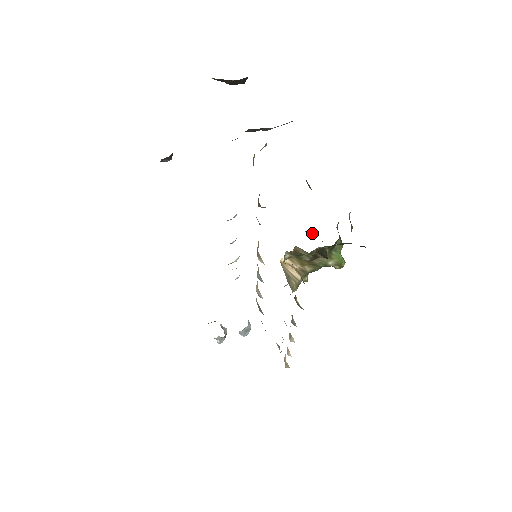
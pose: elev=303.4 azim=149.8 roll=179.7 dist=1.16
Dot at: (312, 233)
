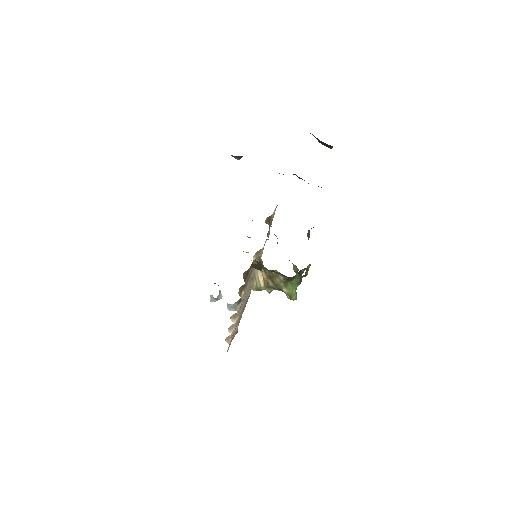
Dot at: (294, 267)
